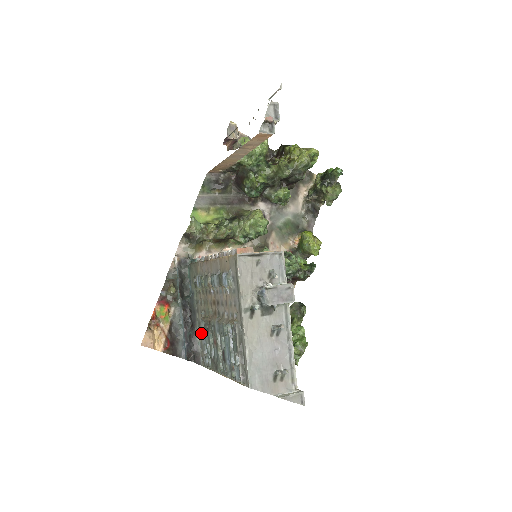
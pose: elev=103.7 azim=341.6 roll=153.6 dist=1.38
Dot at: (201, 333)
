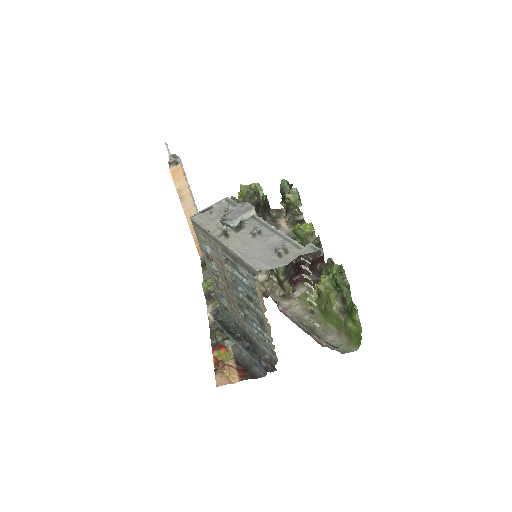
Dot at: (255, 335)
